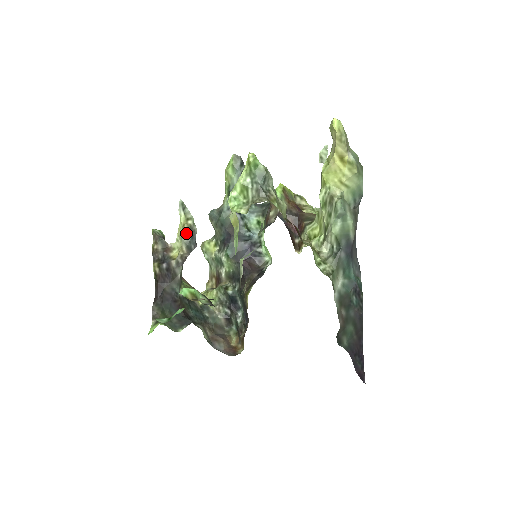
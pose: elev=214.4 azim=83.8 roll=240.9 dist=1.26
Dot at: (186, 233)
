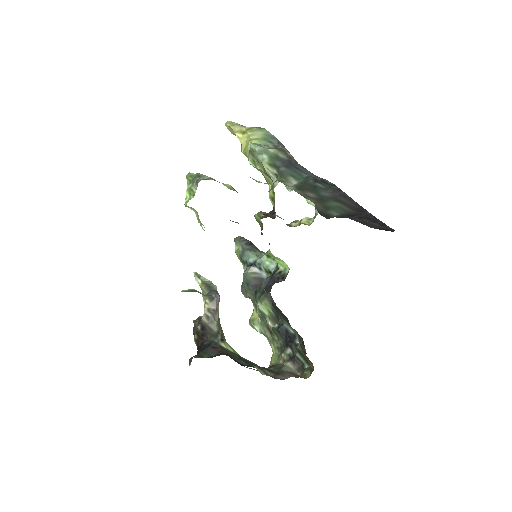
Dot at: (204, 288)
